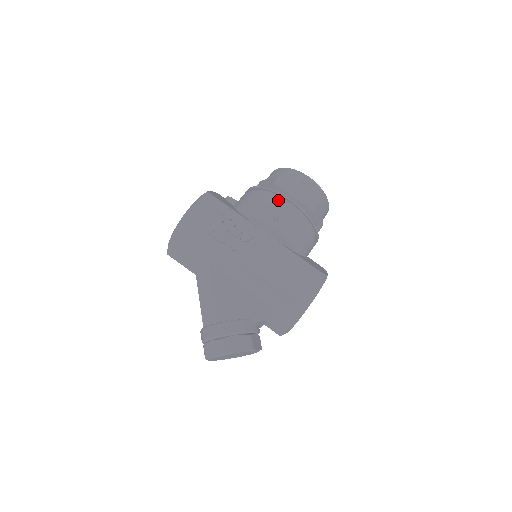
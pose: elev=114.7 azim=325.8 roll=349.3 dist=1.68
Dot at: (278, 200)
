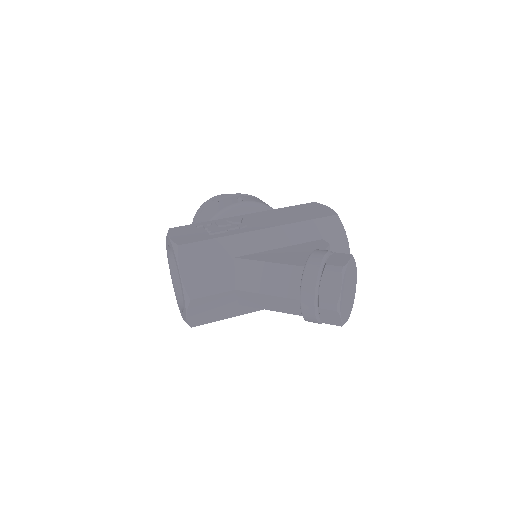
Dot at: (225, 198)
